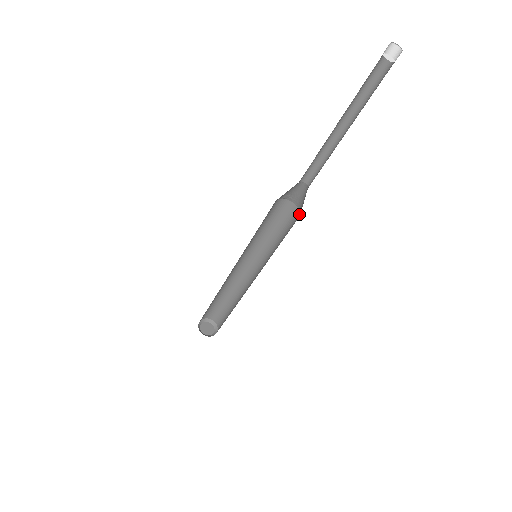
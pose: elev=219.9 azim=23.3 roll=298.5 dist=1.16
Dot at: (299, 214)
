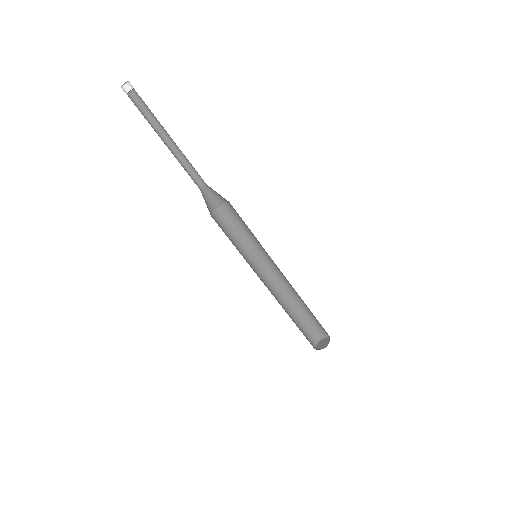
Dot at: occluded
